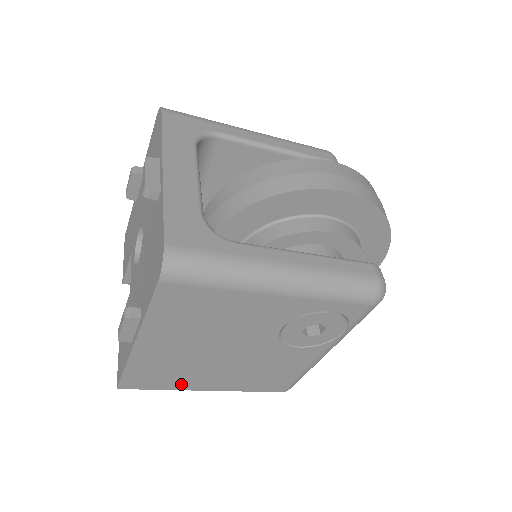
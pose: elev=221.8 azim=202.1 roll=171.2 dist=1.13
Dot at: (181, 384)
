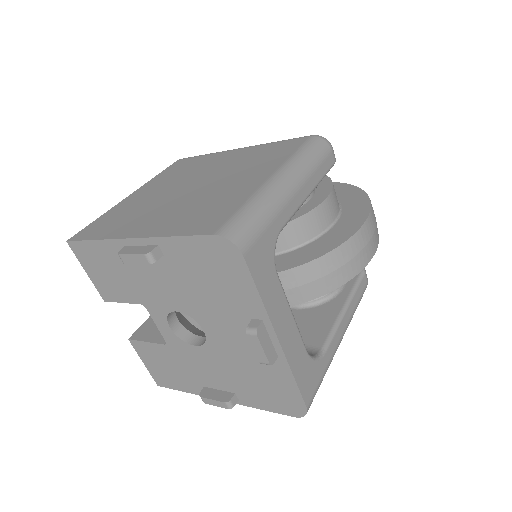
Dot at: occluded
